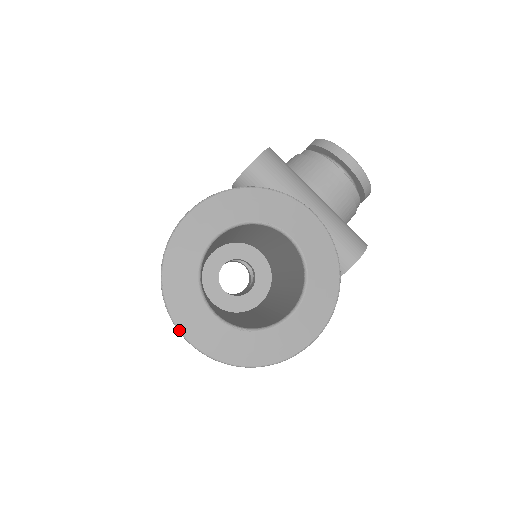
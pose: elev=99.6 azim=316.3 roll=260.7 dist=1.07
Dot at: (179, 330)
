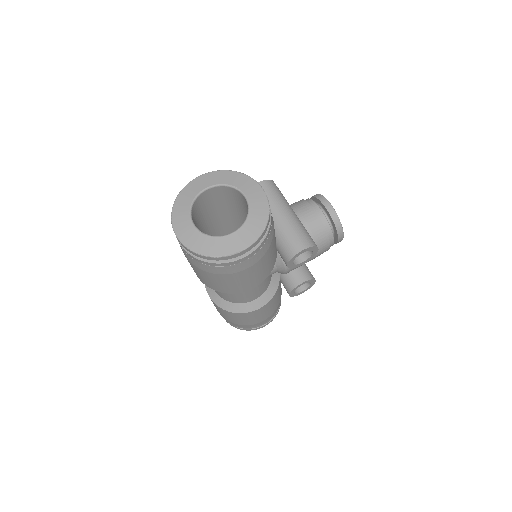
Dot at: (173, 227)
